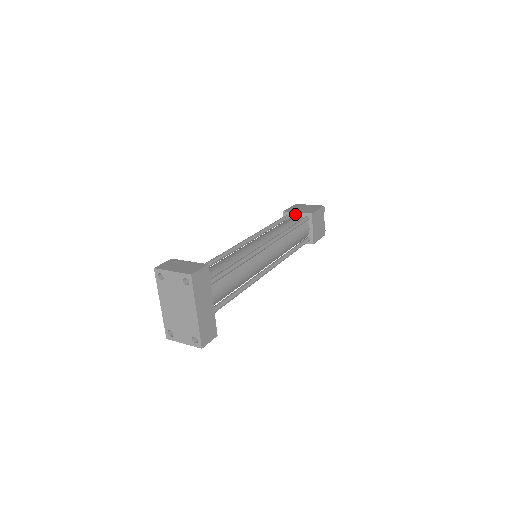
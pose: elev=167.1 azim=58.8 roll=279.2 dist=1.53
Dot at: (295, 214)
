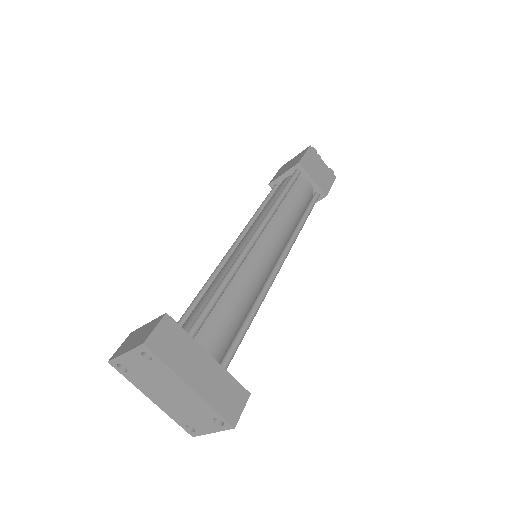
Dot at: (282, 178)
